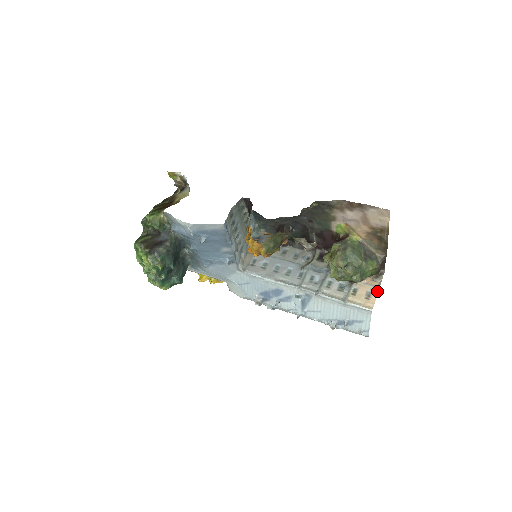
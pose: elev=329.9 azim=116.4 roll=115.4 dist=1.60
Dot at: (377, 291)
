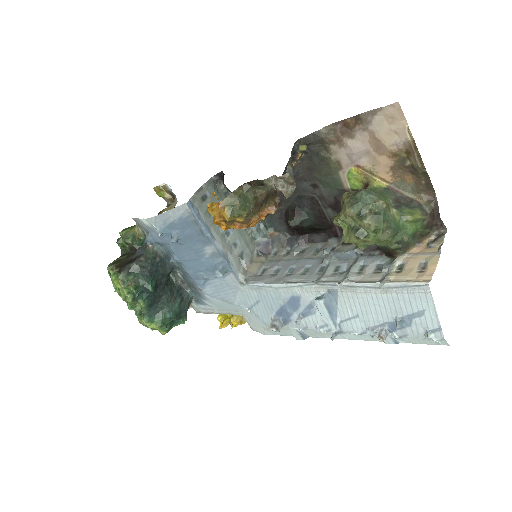
Dot at: (436, 258)
